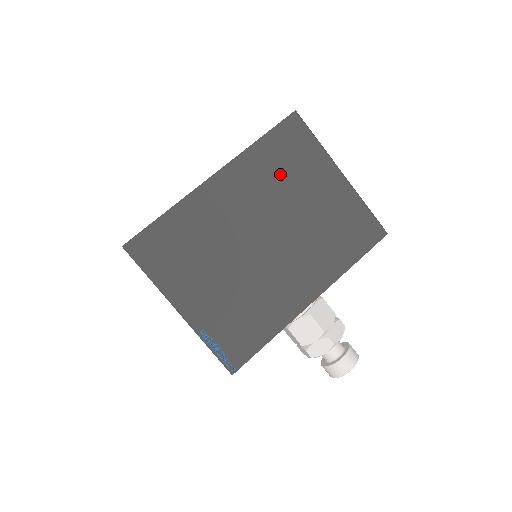
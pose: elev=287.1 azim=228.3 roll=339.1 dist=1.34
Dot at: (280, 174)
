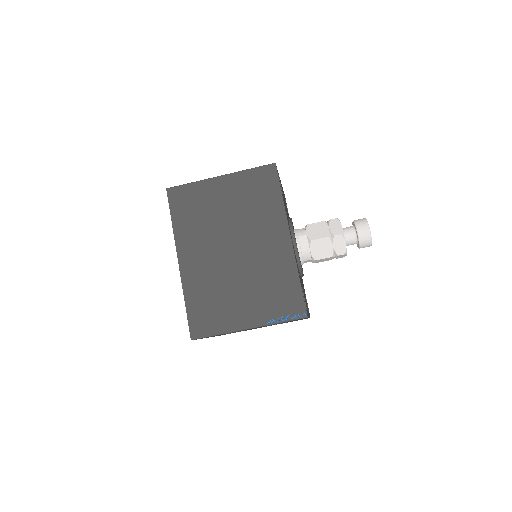
Dot at: (199, 219)
